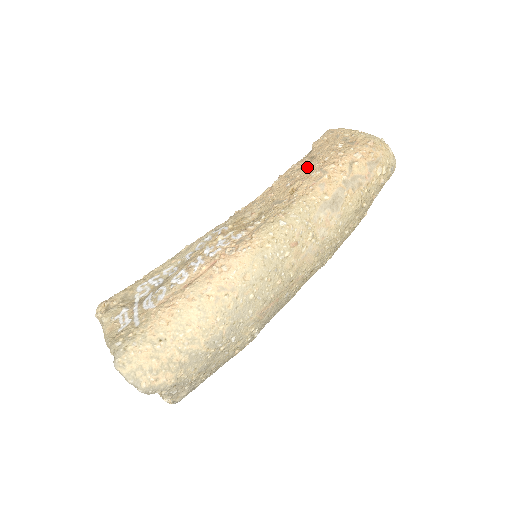
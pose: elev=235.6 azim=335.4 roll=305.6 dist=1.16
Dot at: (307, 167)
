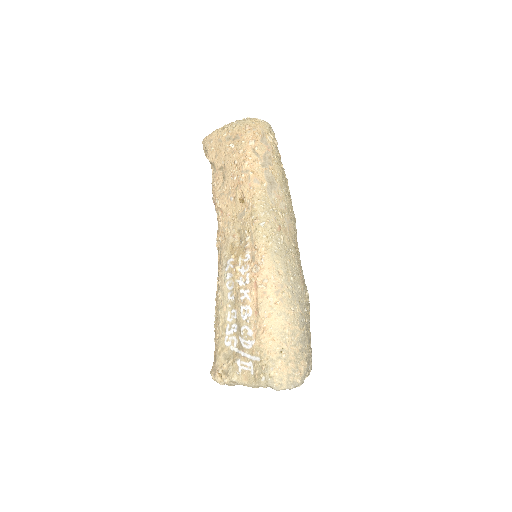
Dot at: (229, 178)
